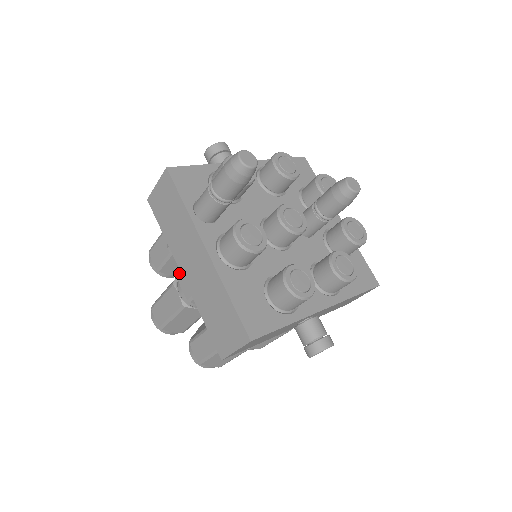
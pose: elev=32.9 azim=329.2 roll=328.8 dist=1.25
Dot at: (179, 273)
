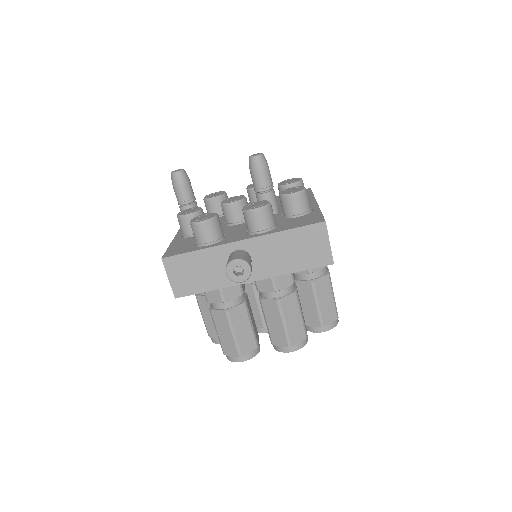
Dot at: occluded
